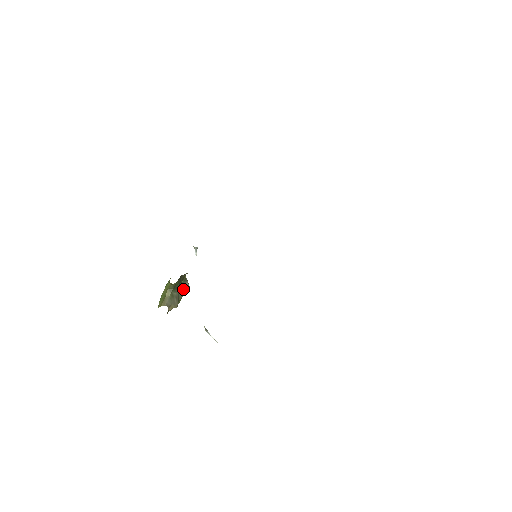
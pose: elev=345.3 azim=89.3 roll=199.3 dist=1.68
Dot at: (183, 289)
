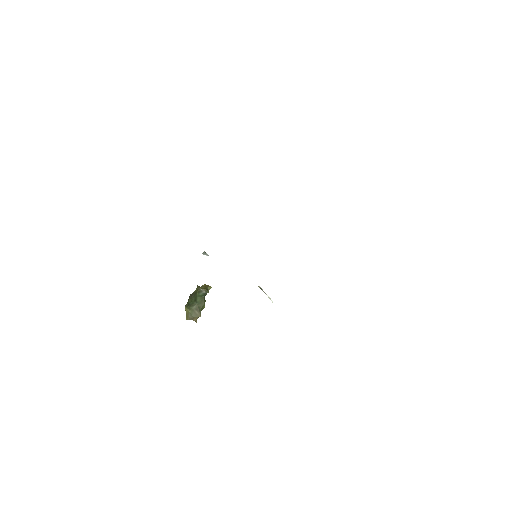
Dot at: (202, 297)
